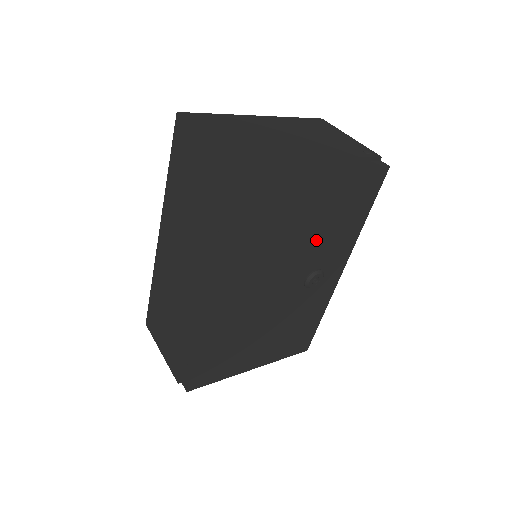
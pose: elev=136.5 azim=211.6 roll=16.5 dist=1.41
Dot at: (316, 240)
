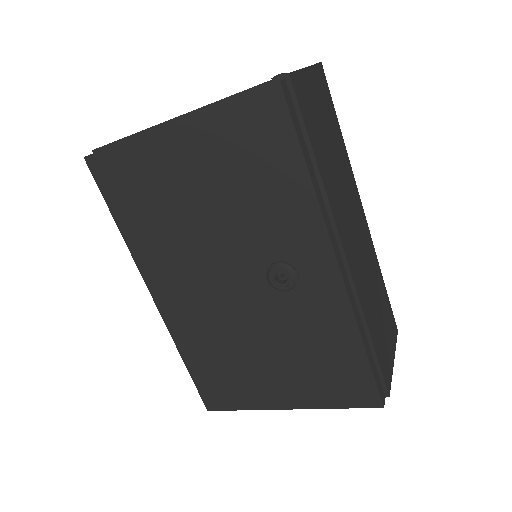
Dot at: (237, 217)
